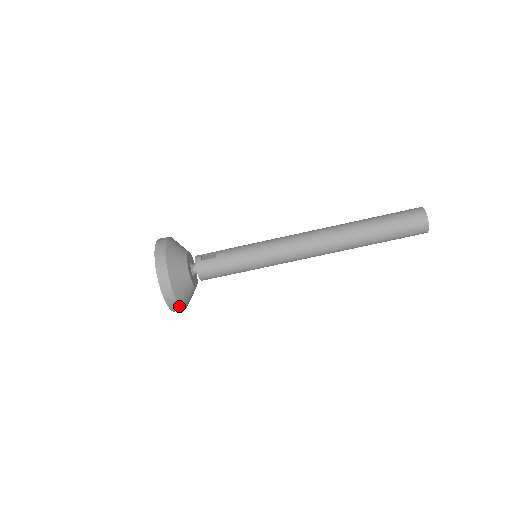
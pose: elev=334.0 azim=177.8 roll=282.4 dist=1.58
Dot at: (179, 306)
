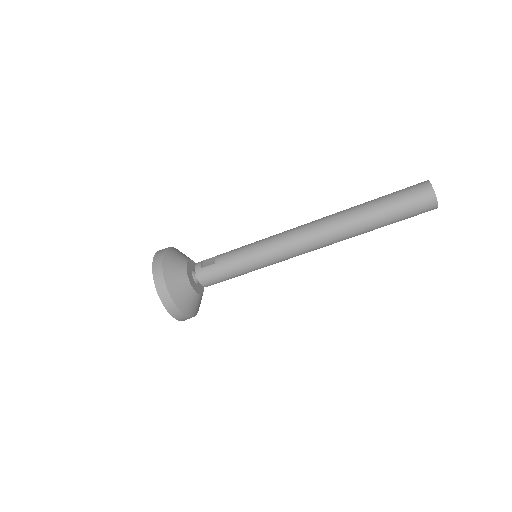
Dot at: (186, 316)
